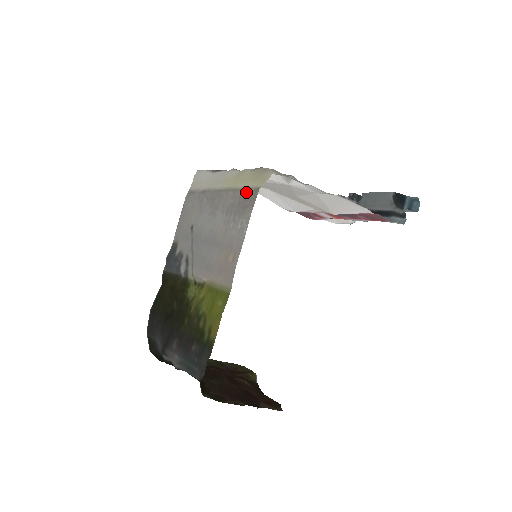
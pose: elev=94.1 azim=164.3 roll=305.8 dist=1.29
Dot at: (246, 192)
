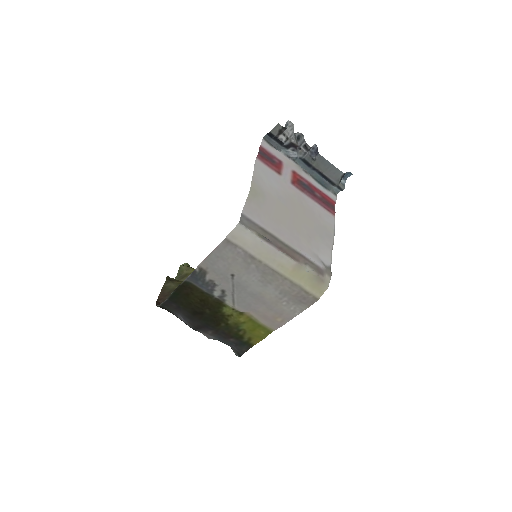
Dot at: (305, 294)
